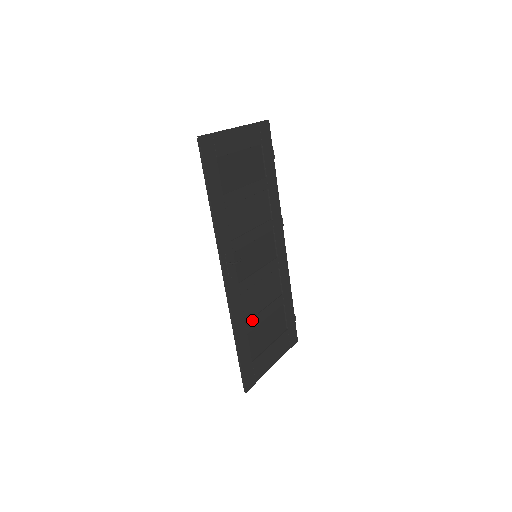
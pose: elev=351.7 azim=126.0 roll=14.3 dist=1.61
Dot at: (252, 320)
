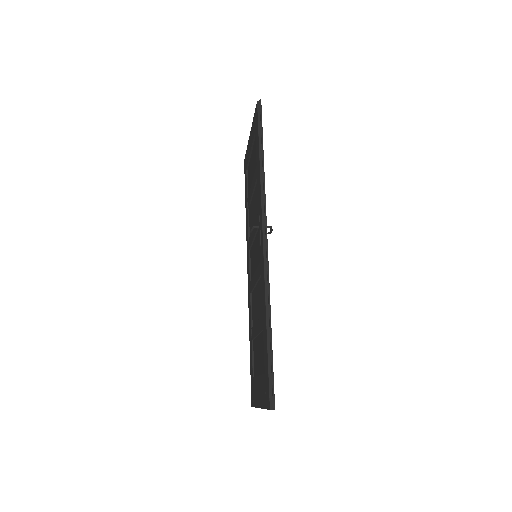
Dot at: occluded
